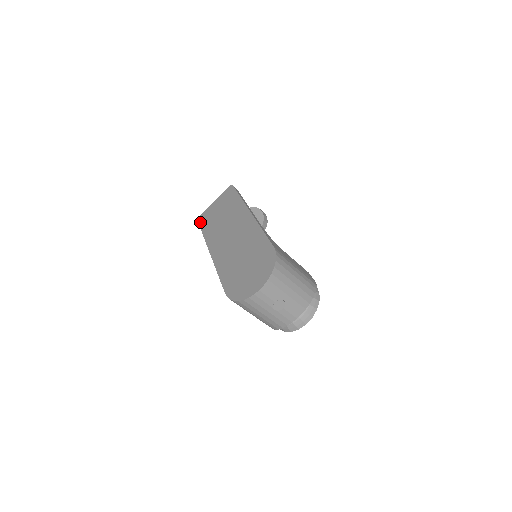
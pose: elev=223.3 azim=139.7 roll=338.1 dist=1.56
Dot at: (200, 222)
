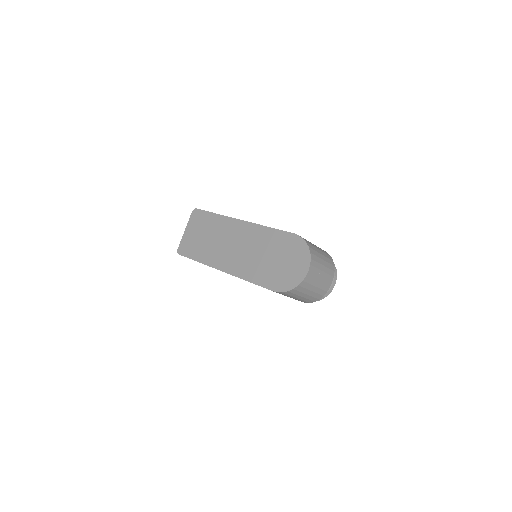
Dot at: (183, 254)
